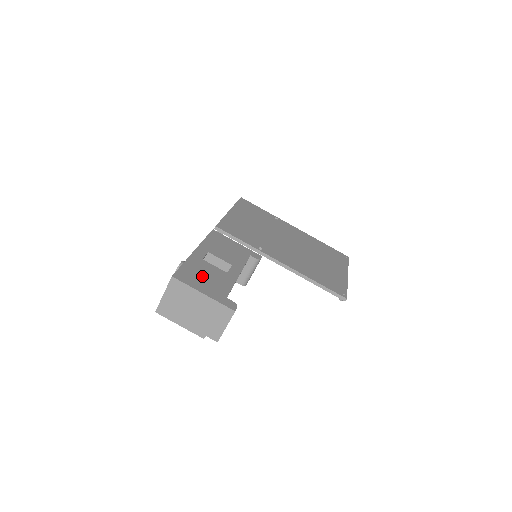
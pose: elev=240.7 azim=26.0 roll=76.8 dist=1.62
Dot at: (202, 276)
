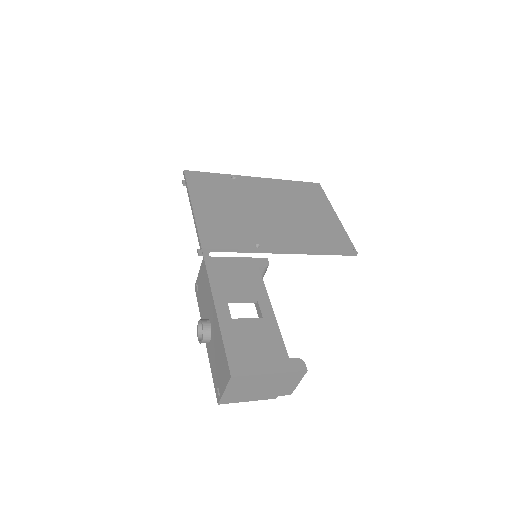
Dot at: (251, 347)
